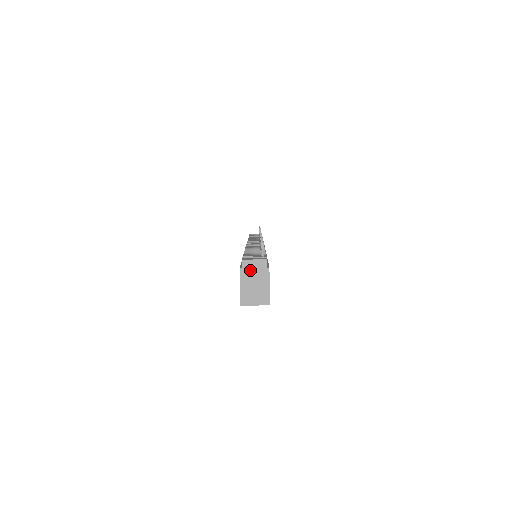
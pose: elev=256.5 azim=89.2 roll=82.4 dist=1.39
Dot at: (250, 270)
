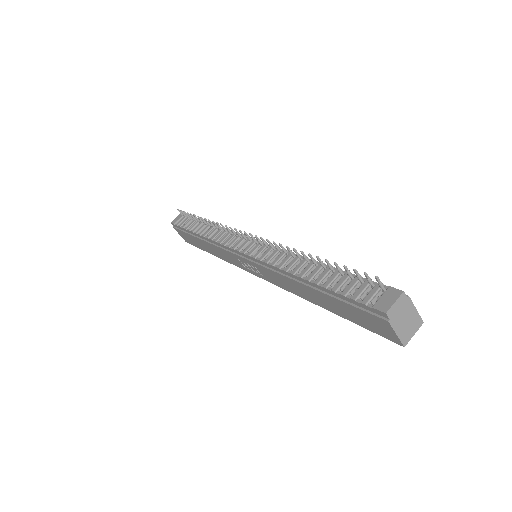
Dot at: (396, 314)
